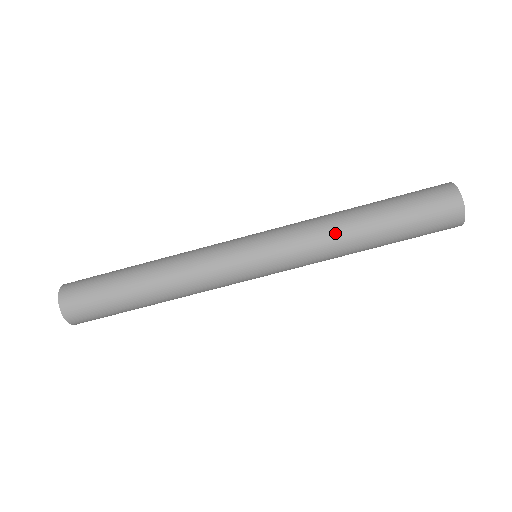
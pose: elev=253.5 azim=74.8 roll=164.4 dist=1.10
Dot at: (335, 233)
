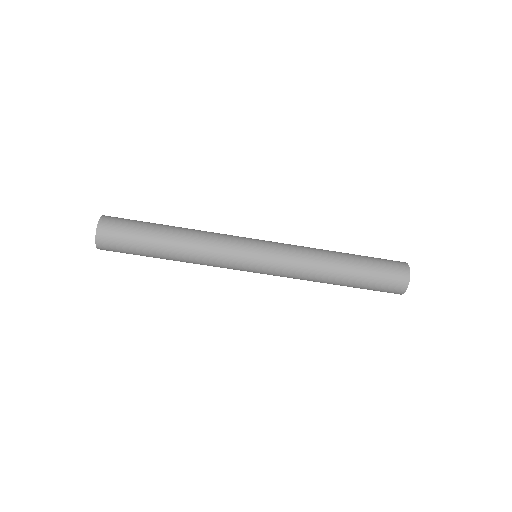
Dot at: (320, 255)
